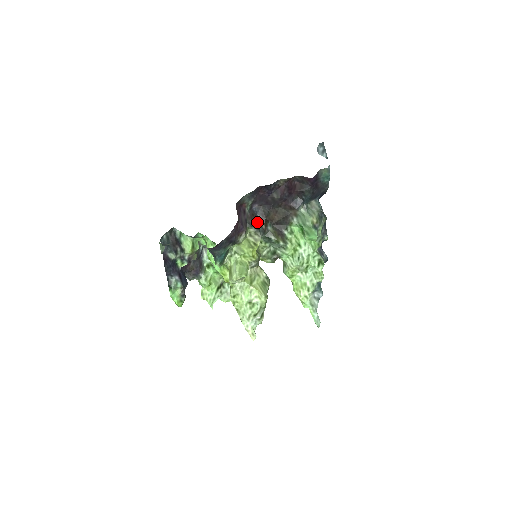
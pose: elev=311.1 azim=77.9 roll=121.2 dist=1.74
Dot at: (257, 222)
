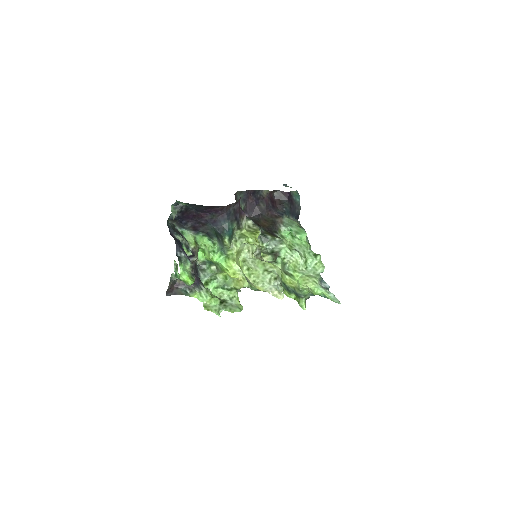
Dot at: occluded
